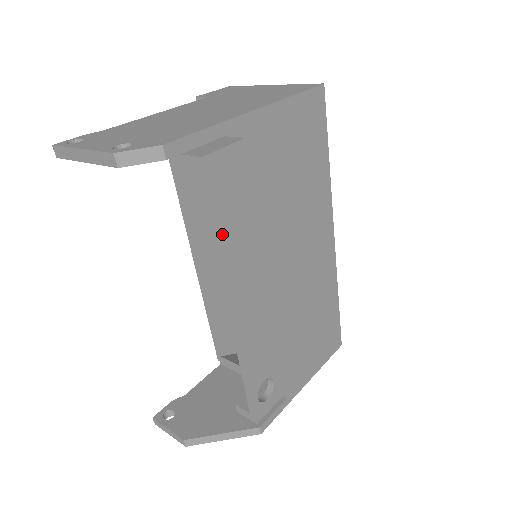
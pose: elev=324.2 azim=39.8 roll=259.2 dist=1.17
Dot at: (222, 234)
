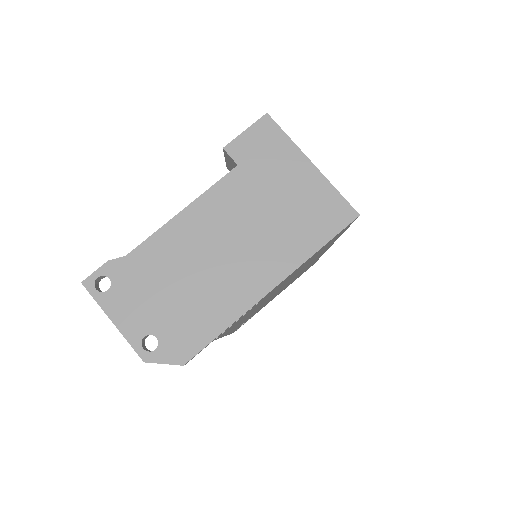
Dot at: (224, 334)
